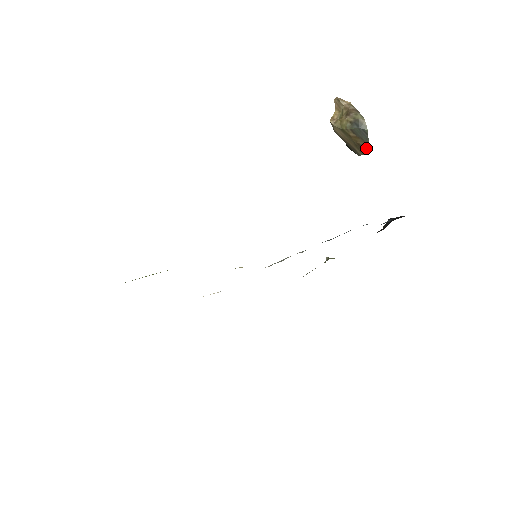
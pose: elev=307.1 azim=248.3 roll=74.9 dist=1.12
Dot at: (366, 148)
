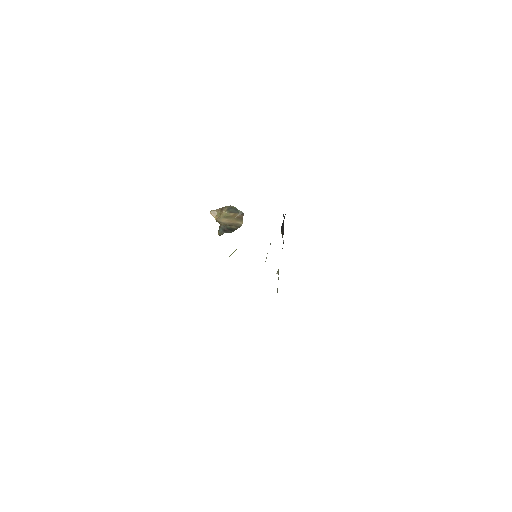
Dot at: (242, 216)
